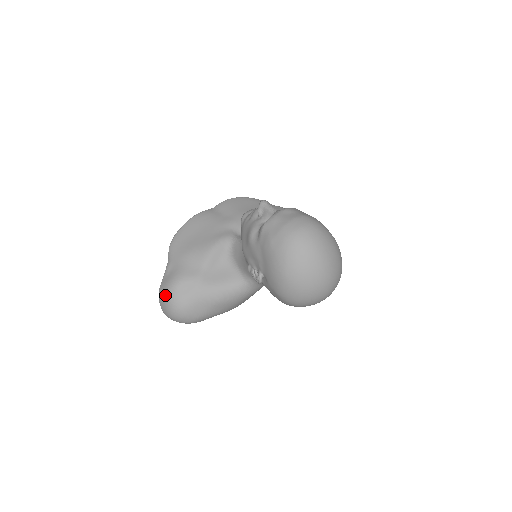
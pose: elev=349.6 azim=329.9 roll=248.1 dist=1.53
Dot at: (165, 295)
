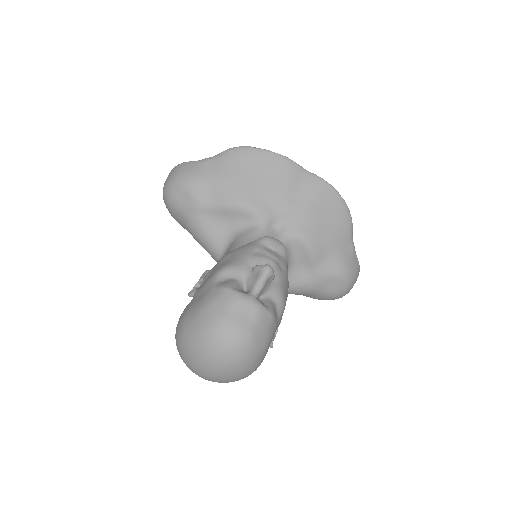
Dot at: (173, 176)
